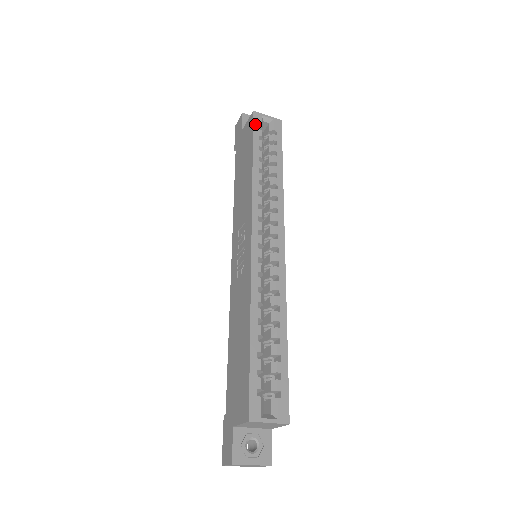
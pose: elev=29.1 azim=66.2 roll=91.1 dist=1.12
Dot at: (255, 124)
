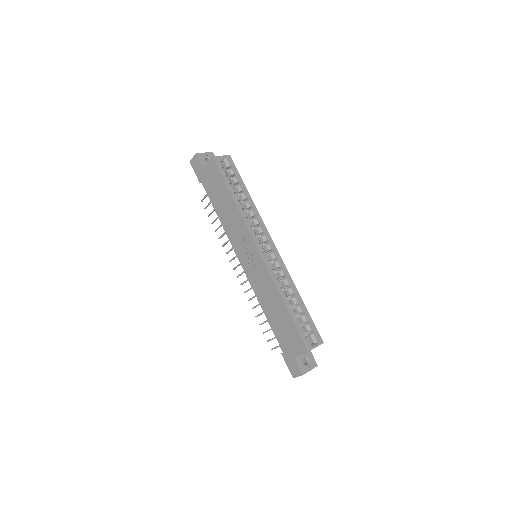
Dot at: (219, 167)
